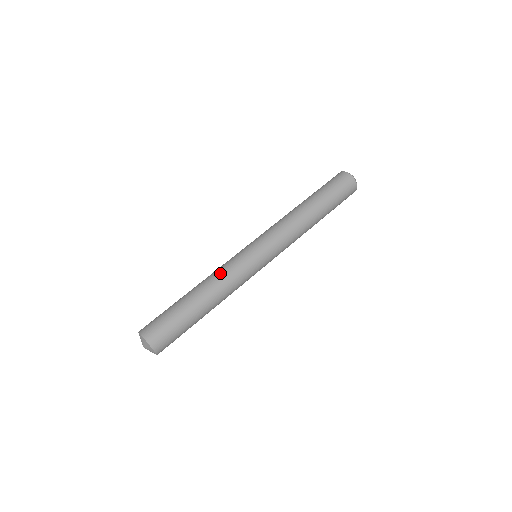
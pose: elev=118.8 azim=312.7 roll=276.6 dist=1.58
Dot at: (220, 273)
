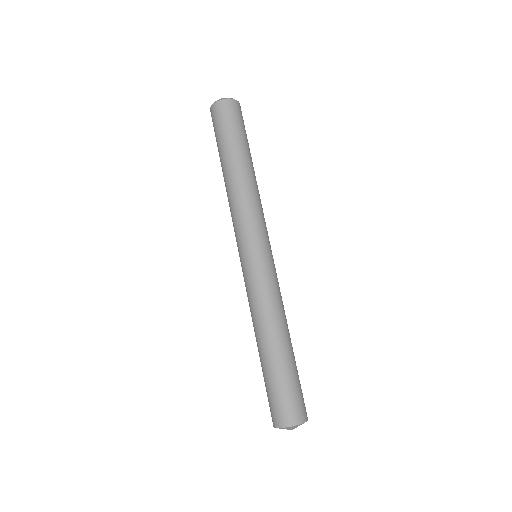
Dot at: (259, 307)
